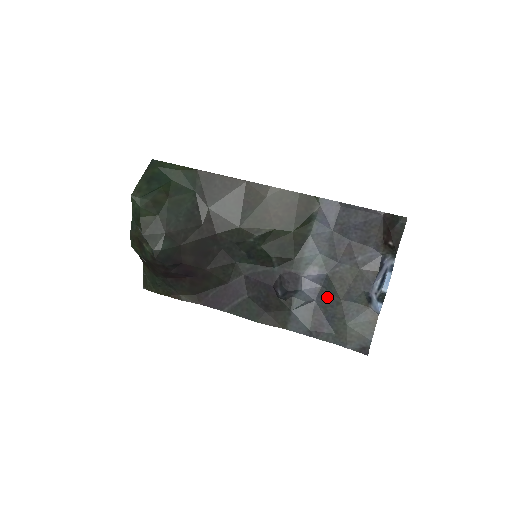
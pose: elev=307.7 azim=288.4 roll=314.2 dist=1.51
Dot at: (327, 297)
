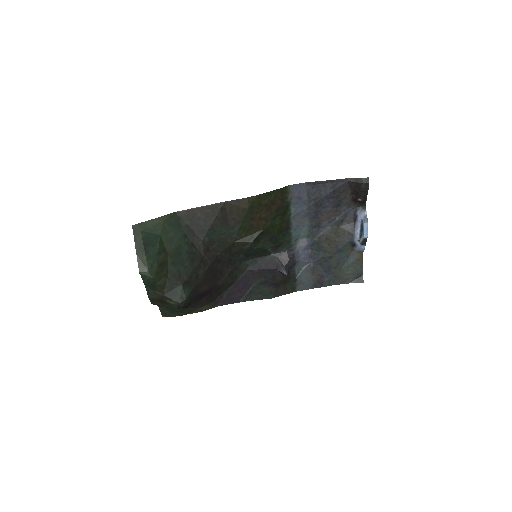
Dot at: (320, 256)
